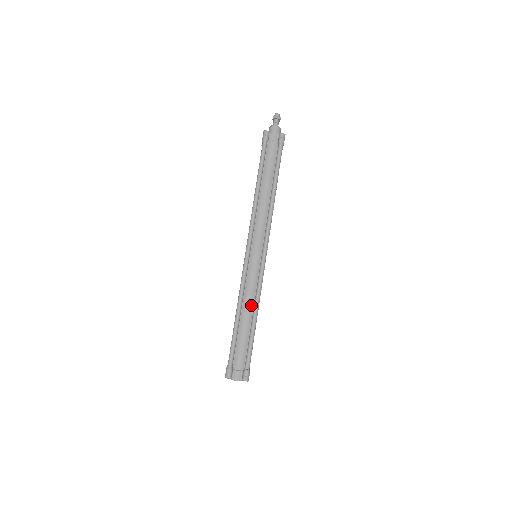
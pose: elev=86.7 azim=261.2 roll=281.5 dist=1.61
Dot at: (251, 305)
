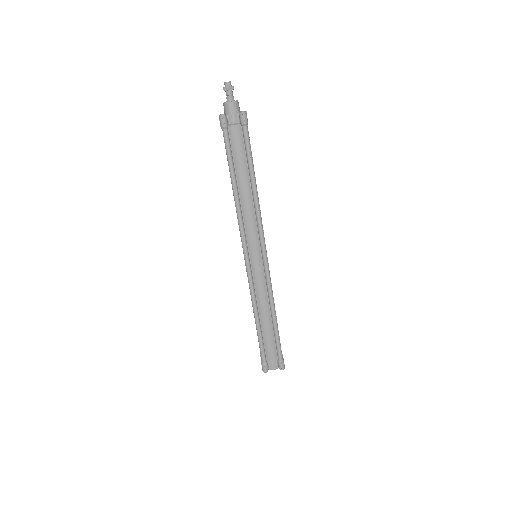
Dot at: (267, 307)
